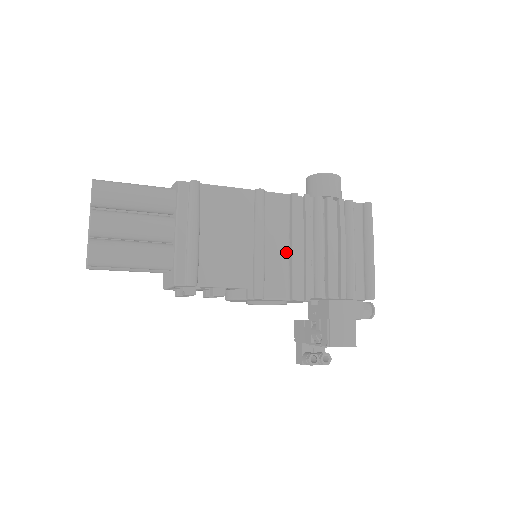
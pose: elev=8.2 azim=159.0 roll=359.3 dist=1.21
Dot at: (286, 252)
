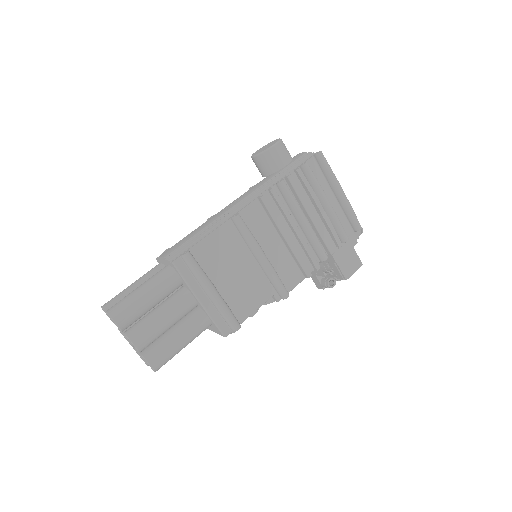
Dot at: (283, 246)
